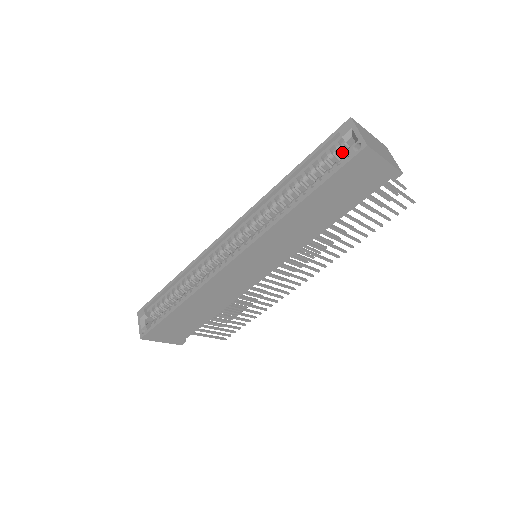
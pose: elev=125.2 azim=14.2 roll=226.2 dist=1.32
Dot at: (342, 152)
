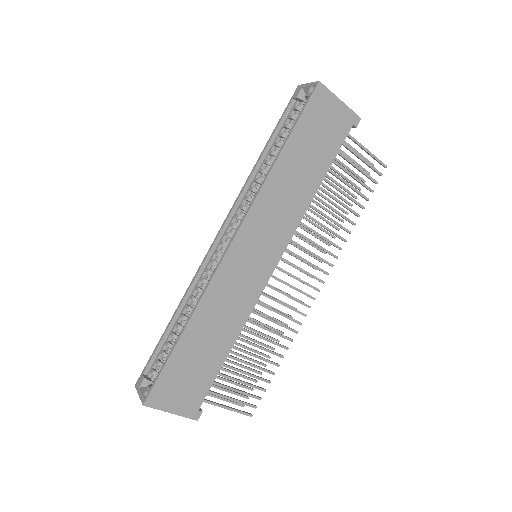
Dot at: occluded
